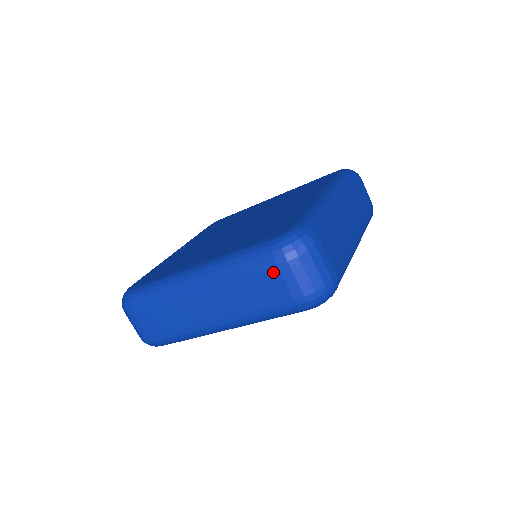
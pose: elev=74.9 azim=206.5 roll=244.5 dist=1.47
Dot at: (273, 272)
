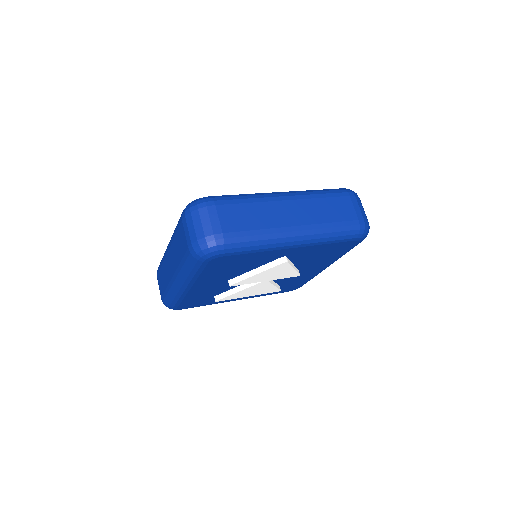
Dot at: (182, 226)
